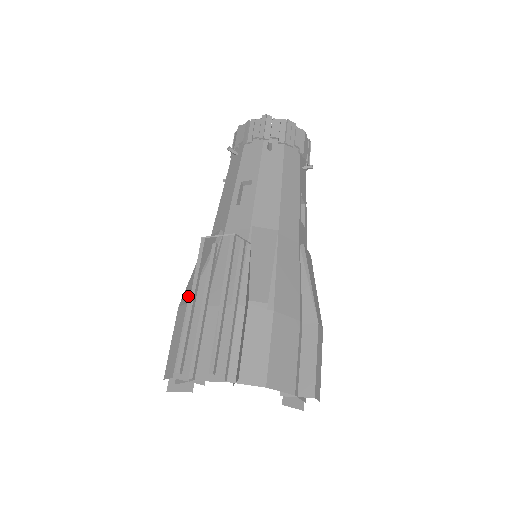
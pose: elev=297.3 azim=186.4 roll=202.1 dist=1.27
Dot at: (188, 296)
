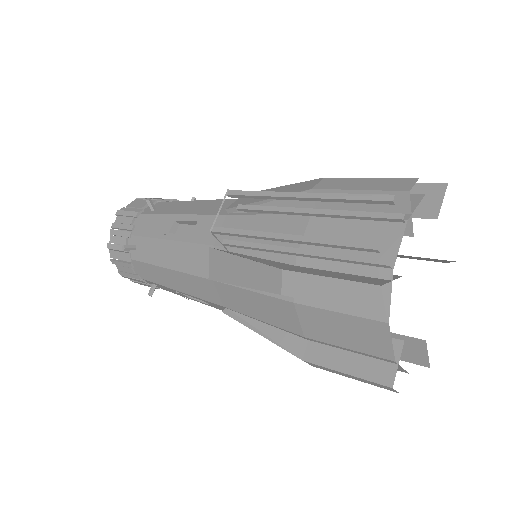
Dot at: (273, 273)
